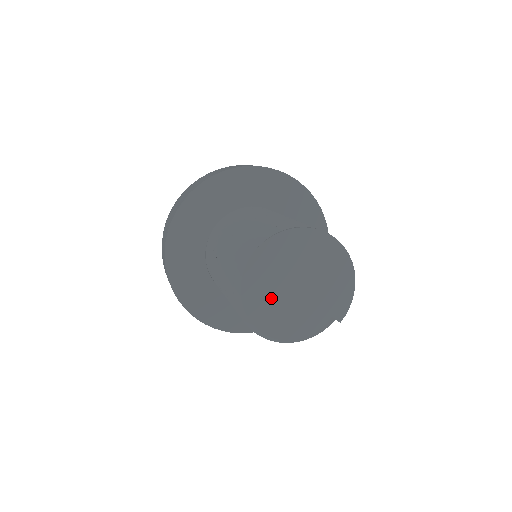
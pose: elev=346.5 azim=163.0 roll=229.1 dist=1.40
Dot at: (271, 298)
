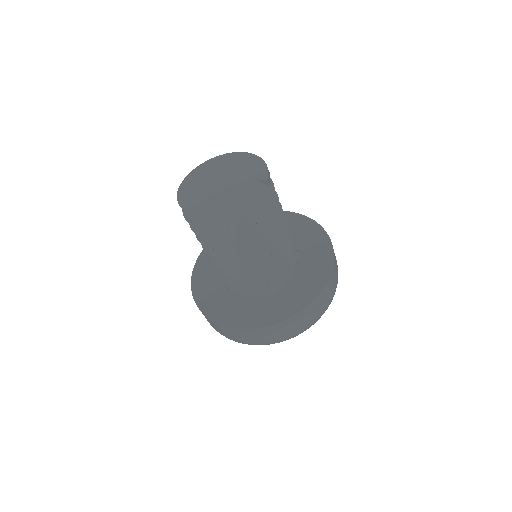
Dot at: (203, 198)
